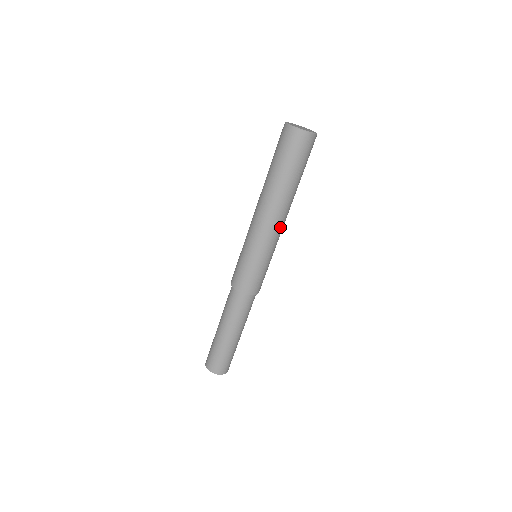
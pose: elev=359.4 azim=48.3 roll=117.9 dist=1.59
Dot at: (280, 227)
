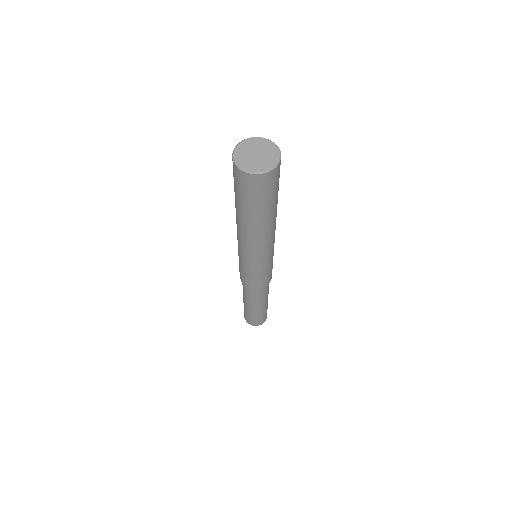
Dot at: (274, 235)
